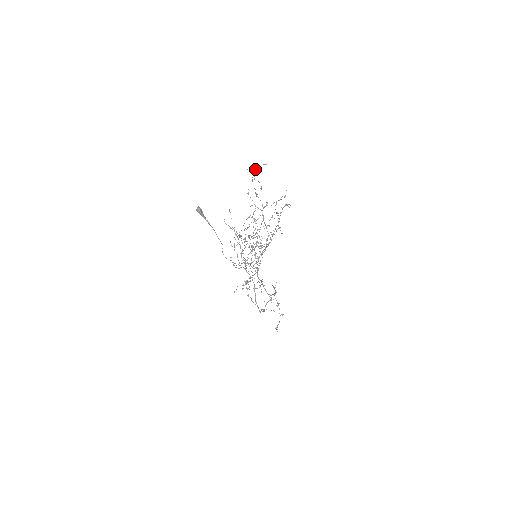
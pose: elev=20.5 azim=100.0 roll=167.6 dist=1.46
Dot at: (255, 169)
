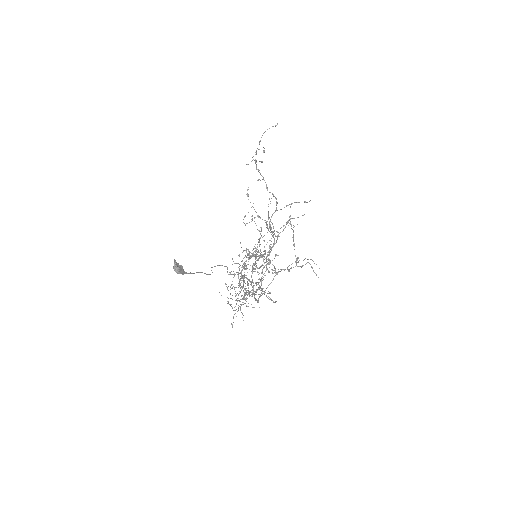
Dot at: occluded
